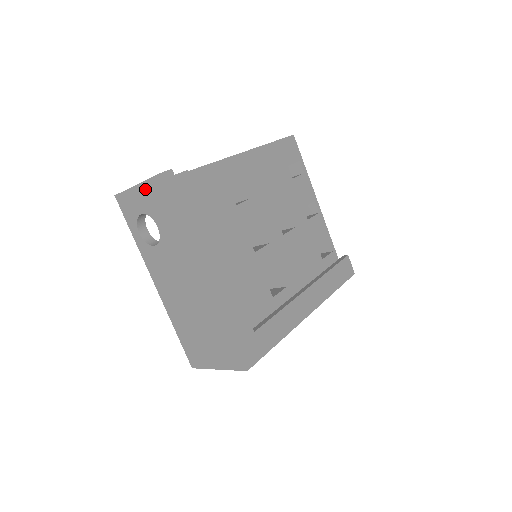
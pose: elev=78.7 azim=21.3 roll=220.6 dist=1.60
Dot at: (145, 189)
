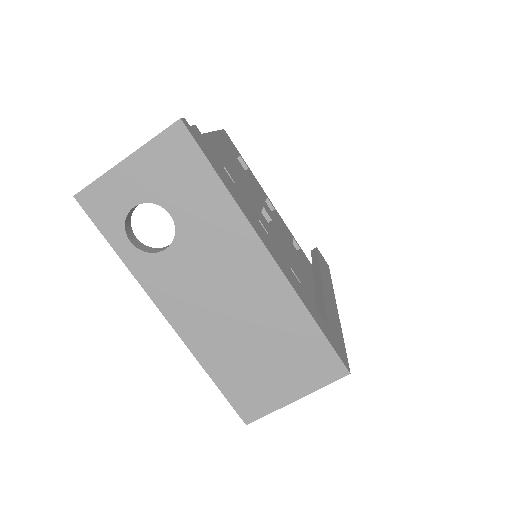
Dot at: (143, 160)
